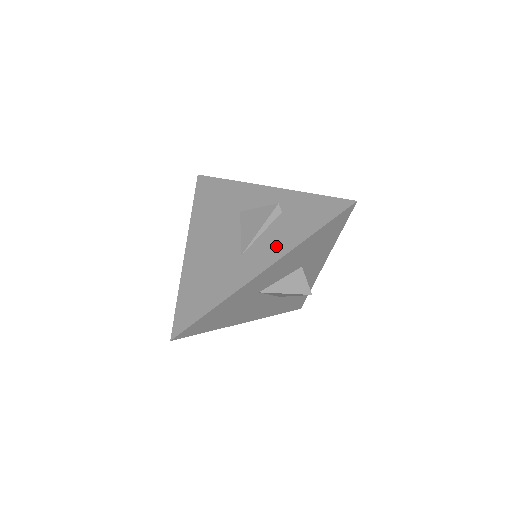
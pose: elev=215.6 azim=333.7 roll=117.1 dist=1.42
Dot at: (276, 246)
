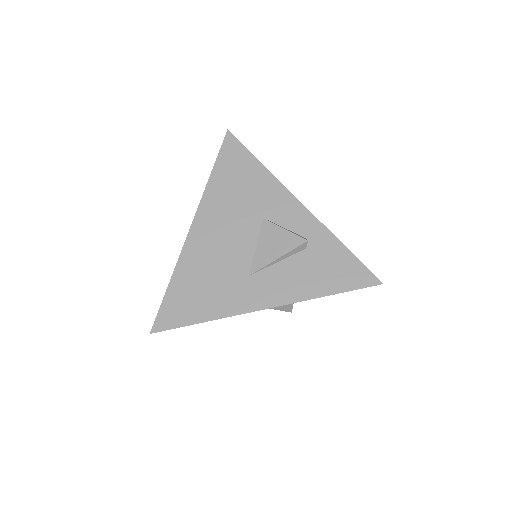
Dot at: (288, 287)
